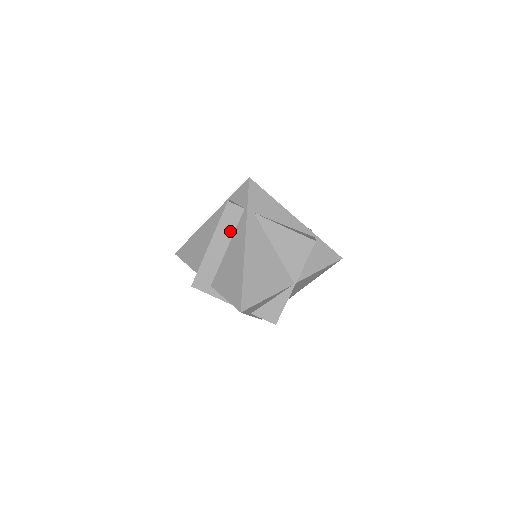
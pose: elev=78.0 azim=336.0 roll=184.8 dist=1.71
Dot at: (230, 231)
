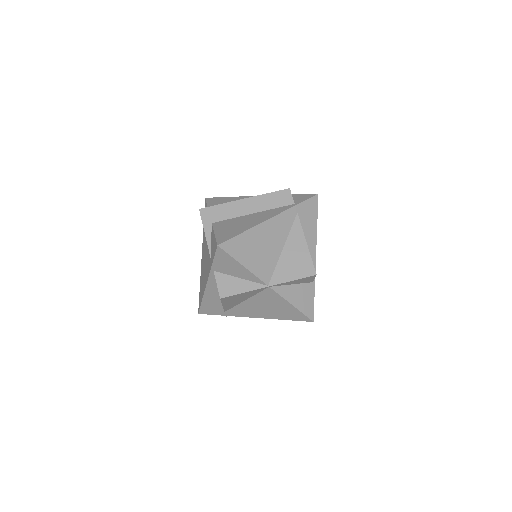
Dot at: (268, 206)
